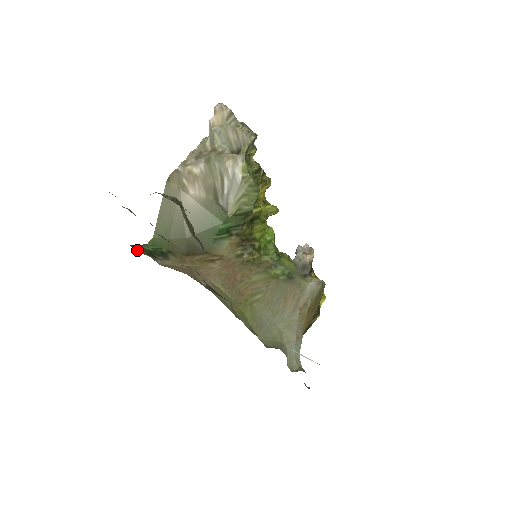
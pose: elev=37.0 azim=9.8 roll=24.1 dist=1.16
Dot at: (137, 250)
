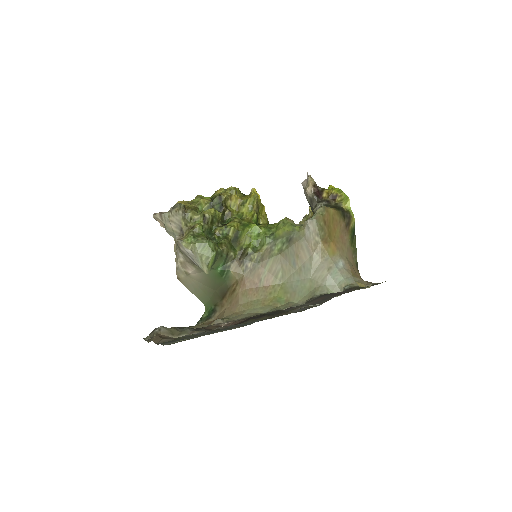
Dot at: (200, 324)
